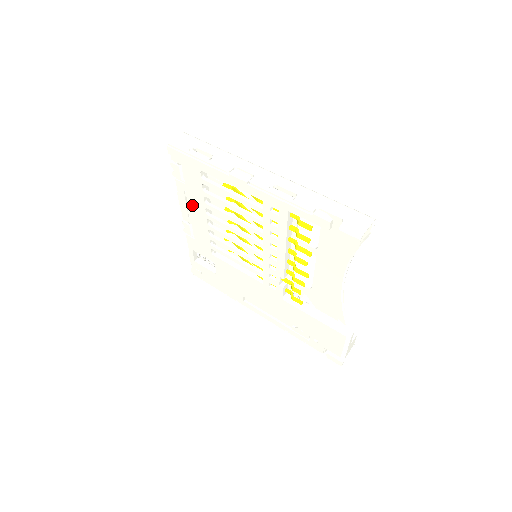
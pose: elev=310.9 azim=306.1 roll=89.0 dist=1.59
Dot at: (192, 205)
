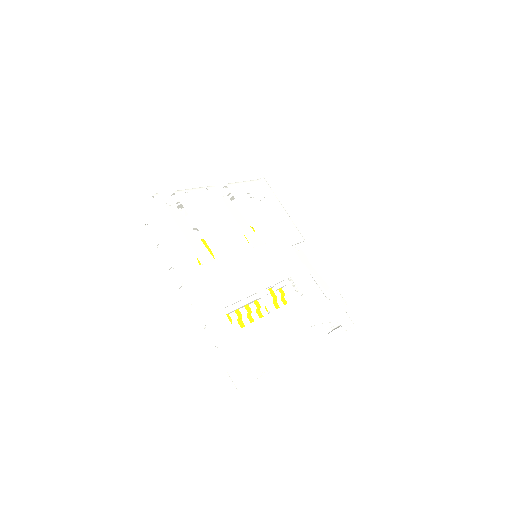
Dot at: occluded
